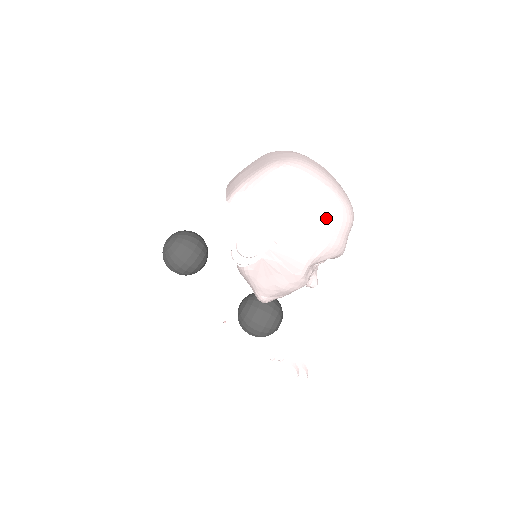
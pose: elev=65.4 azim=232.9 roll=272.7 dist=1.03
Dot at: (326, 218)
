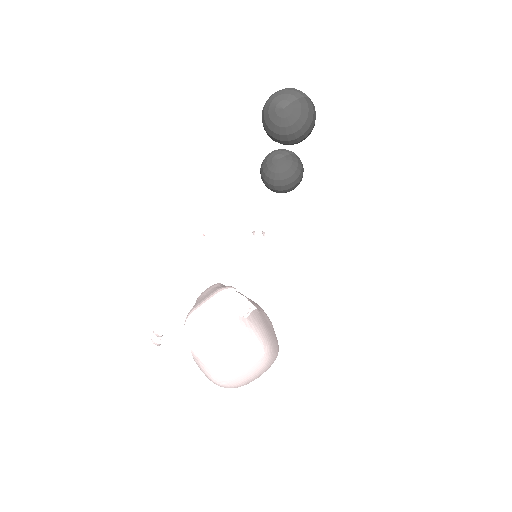
Dot at: occluded
